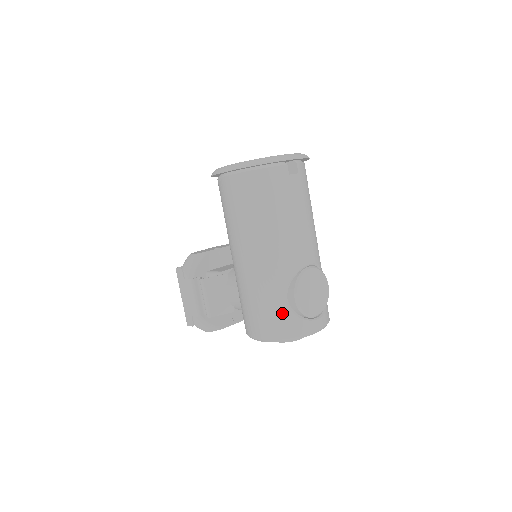
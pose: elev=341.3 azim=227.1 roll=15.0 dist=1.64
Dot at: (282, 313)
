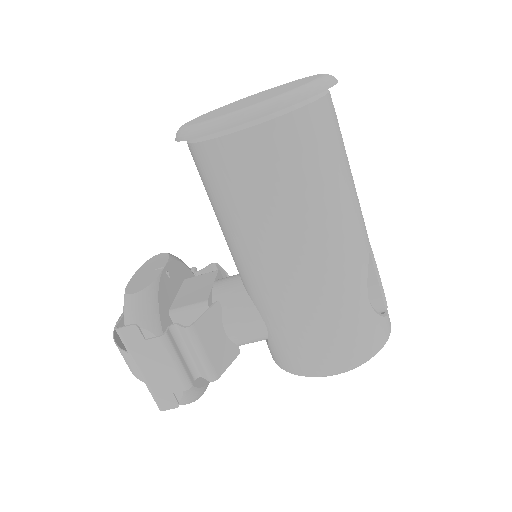
Dot at: (368, 321)
